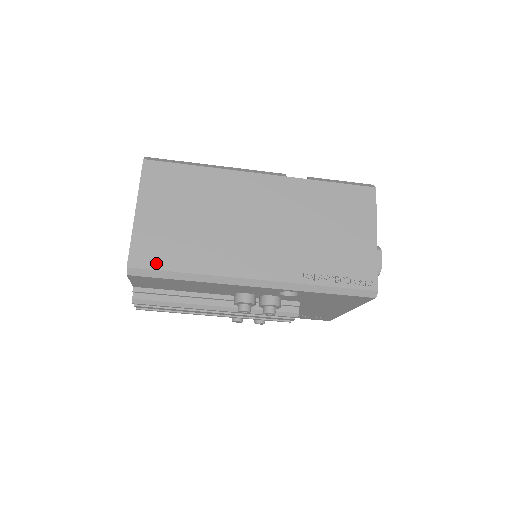
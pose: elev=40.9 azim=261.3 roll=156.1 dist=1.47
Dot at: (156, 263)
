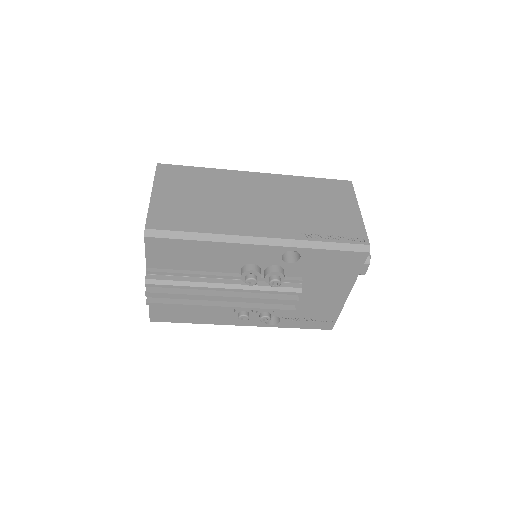
Dot at: (171, 226)
